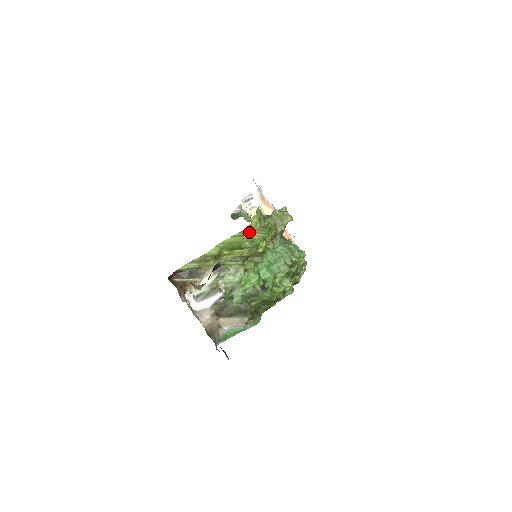
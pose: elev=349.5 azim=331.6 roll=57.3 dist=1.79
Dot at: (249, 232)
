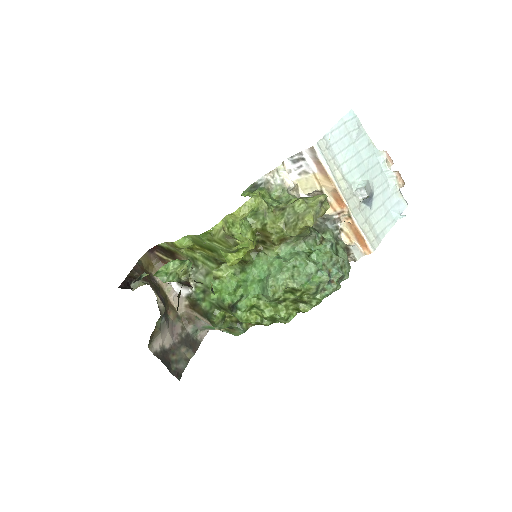
Dot at: (210, 238)
